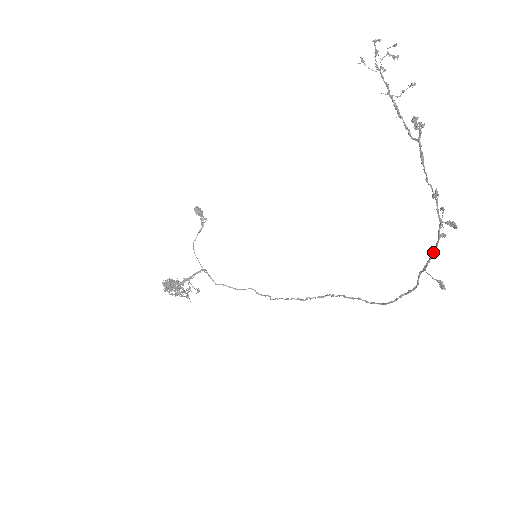
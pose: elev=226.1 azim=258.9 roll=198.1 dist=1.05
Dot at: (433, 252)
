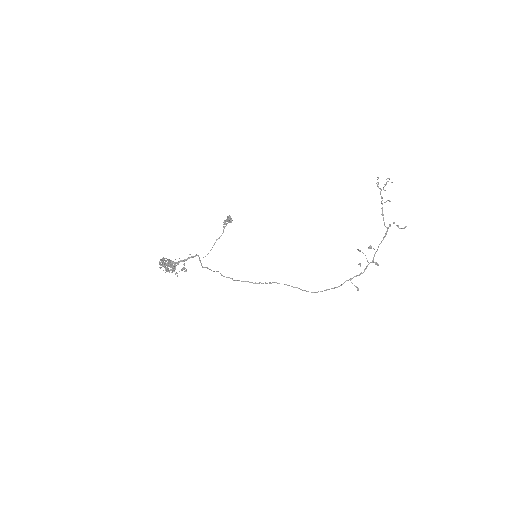
Dot at: (361, 273)
